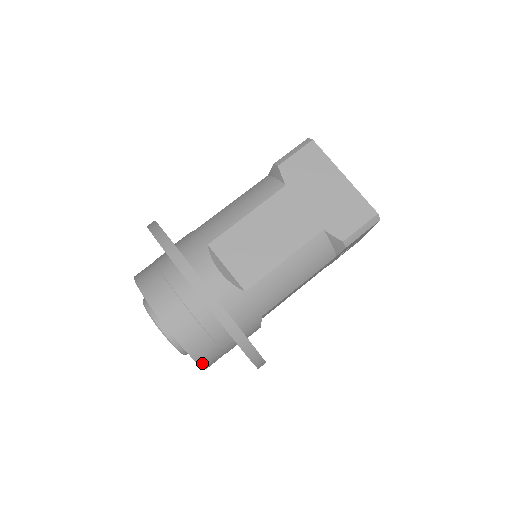
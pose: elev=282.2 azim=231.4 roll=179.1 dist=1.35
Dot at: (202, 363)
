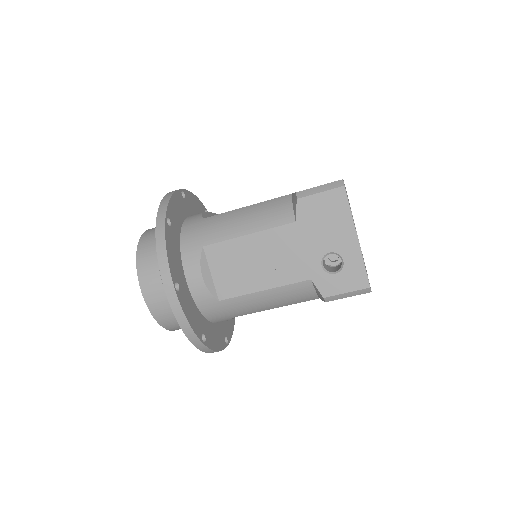
Dot at: occluded
